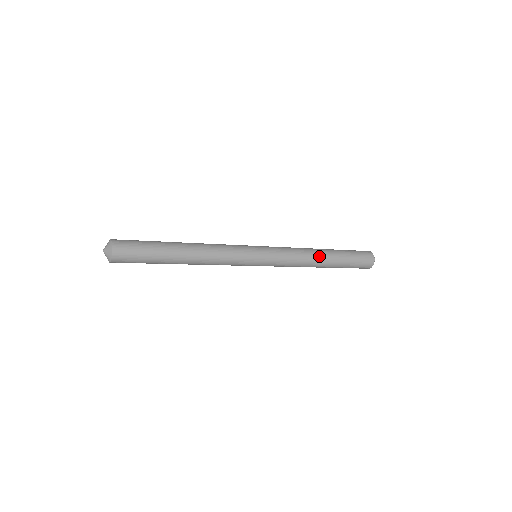
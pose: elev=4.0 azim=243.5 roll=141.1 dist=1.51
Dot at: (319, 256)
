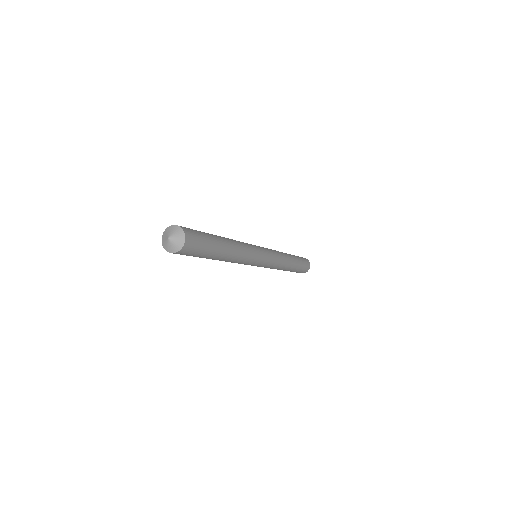
Dot at: (289, 259)
